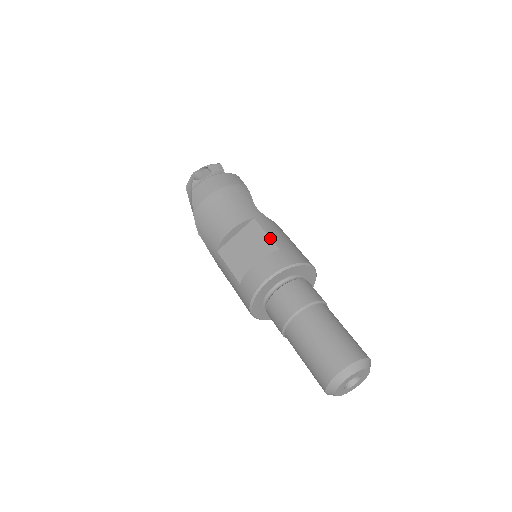
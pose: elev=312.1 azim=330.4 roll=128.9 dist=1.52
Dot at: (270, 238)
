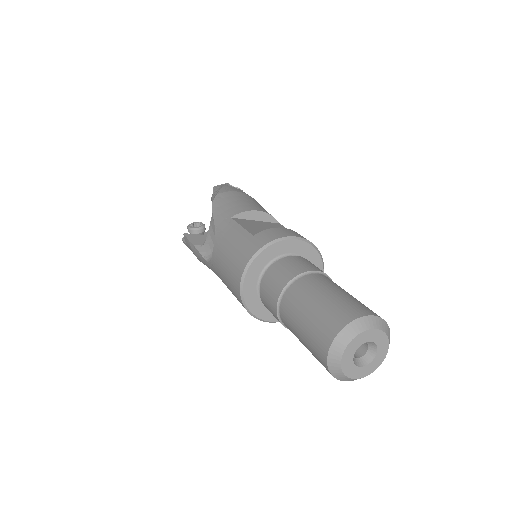
Dot at: occluded
